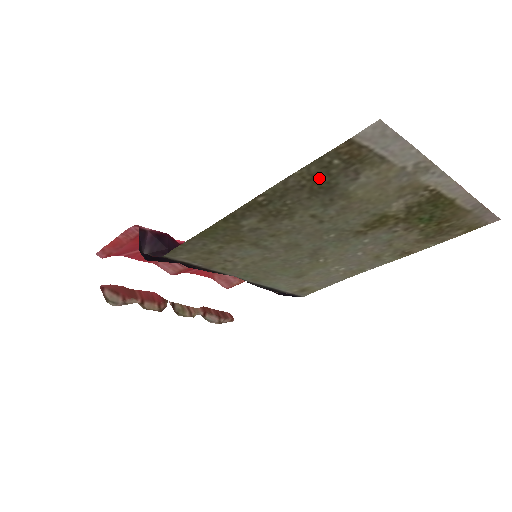
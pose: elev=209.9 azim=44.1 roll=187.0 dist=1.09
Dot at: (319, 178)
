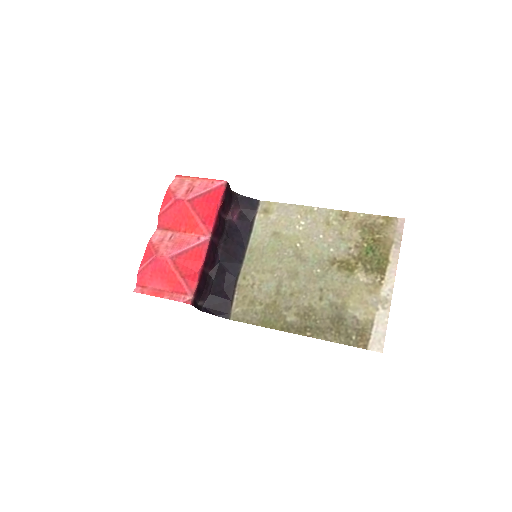
Dot at: (341, 330)
